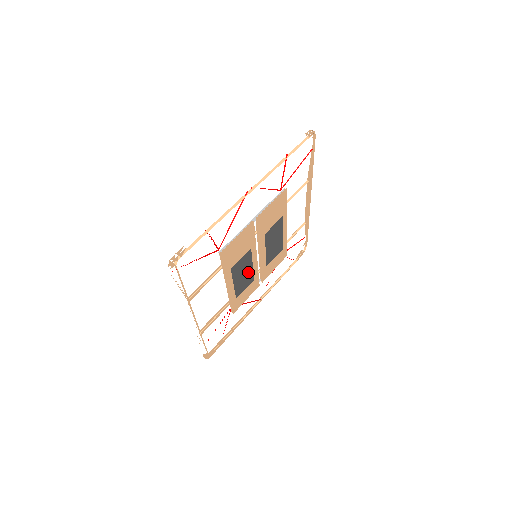
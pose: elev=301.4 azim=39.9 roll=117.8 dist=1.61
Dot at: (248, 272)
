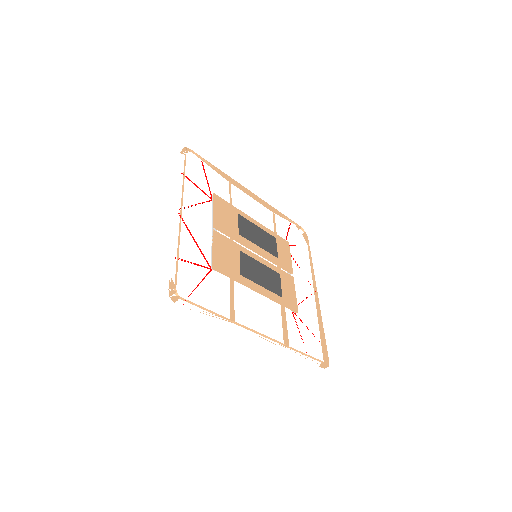
Dot at: (264, 271)
